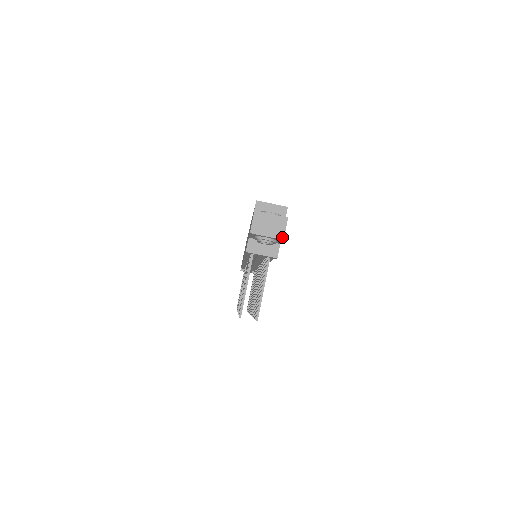
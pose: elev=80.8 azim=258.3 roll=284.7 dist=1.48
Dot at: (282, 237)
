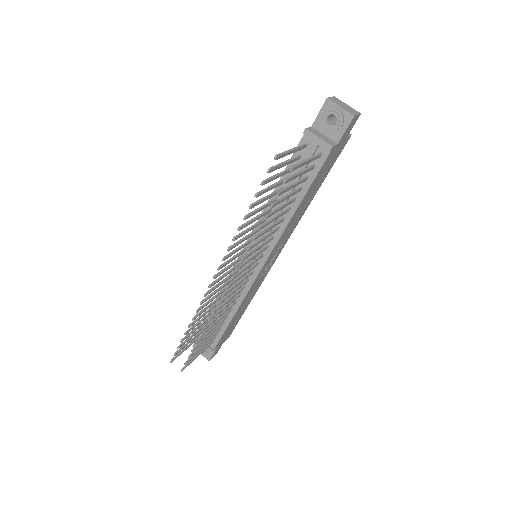
Dot at: (353, 114)
